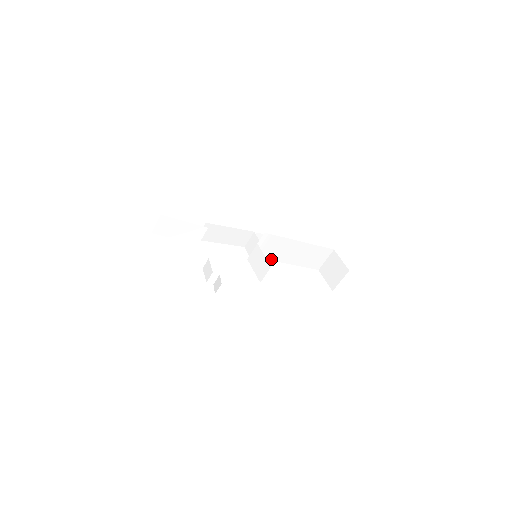
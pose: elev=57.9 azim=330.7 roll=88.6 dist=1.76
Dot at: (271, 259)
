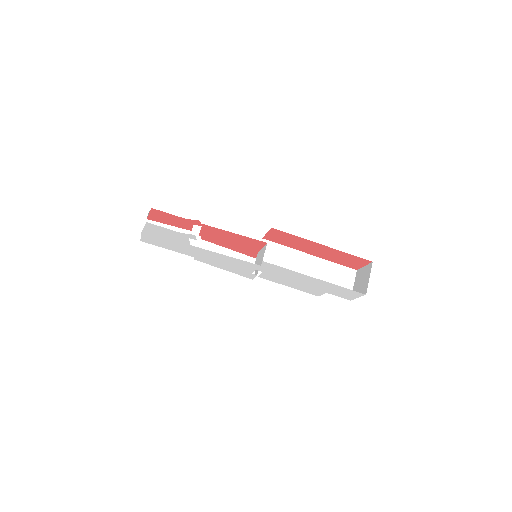
Dot at: (281, 277)
